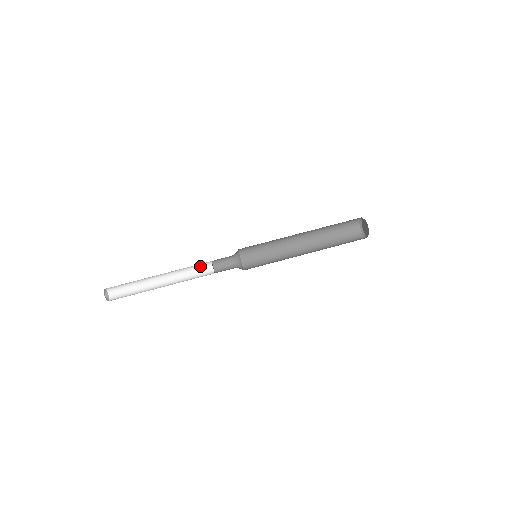
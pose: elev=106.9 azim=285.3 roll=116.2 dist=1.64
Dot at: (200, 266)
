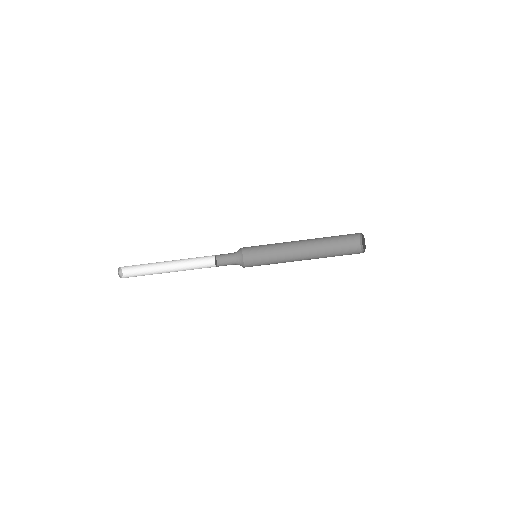
Dot at: occluded
